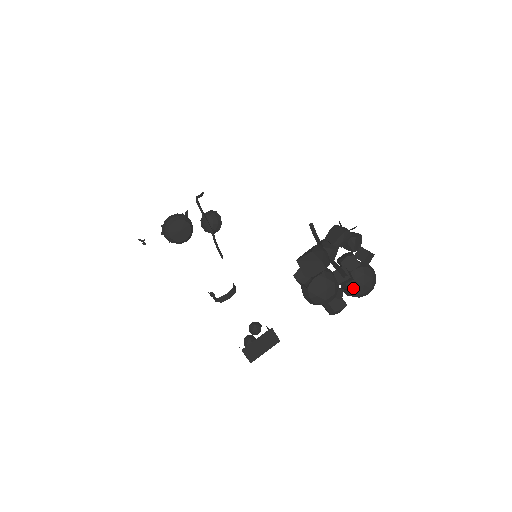
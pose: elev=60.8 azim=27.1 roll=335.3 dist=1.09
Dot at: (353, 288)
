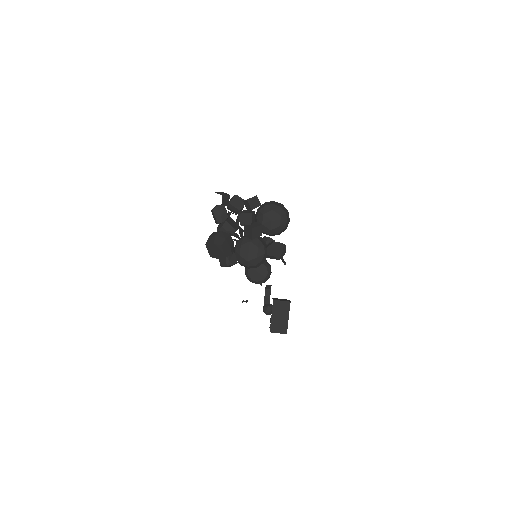
Dot at: (268, 230)
